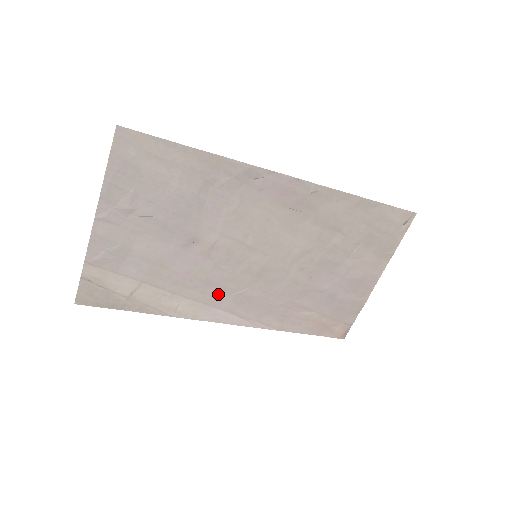
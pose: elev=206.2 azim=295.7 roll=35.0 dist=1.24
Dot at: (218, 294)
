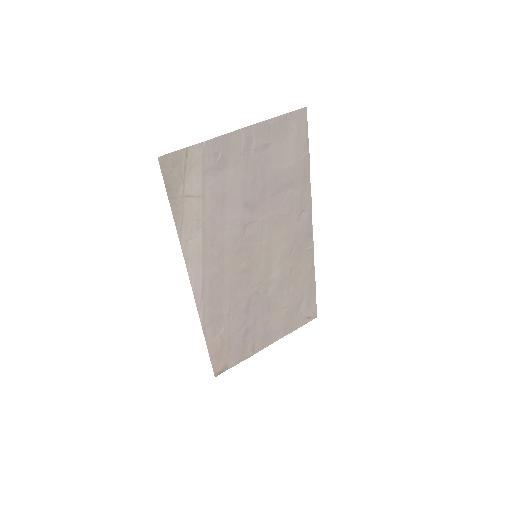
Dot at: (216, 258)
